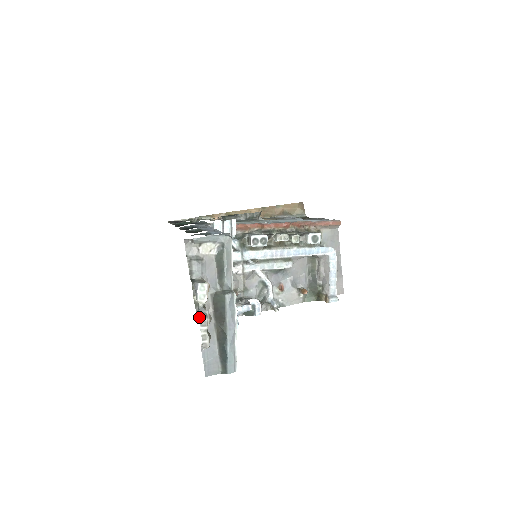
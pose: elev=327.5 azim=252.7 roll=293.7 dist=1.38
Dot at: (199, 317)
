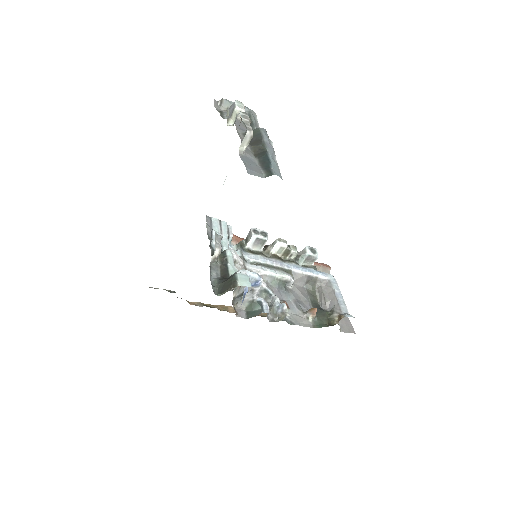
Dot at: (240, 112)
